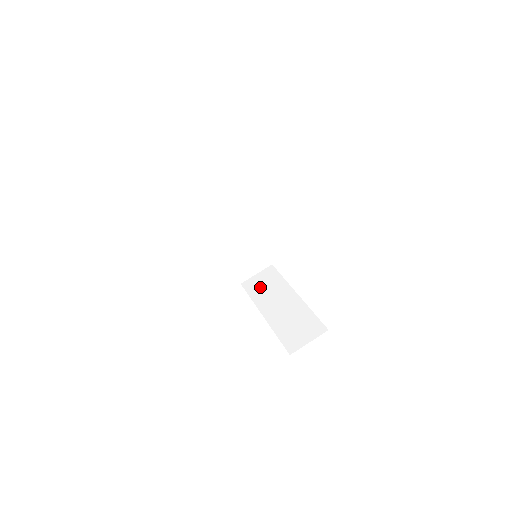
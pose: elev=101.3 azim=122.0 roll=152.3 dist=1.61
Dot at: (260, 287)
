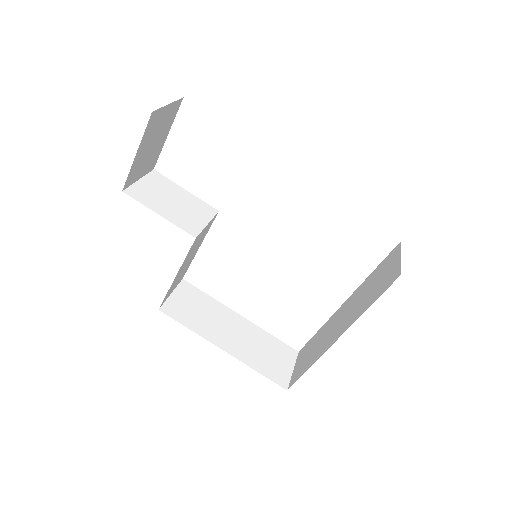
Dot at: (308, 358)
